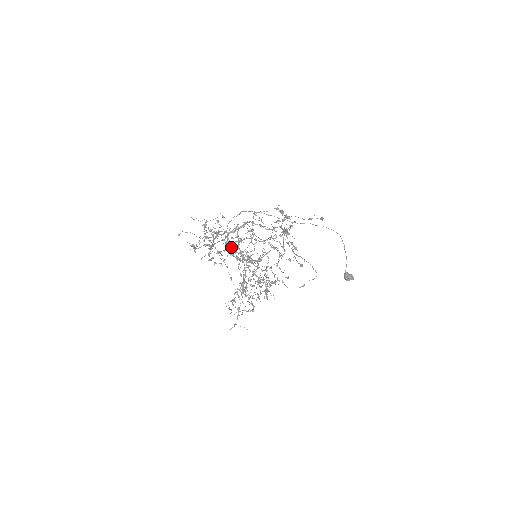
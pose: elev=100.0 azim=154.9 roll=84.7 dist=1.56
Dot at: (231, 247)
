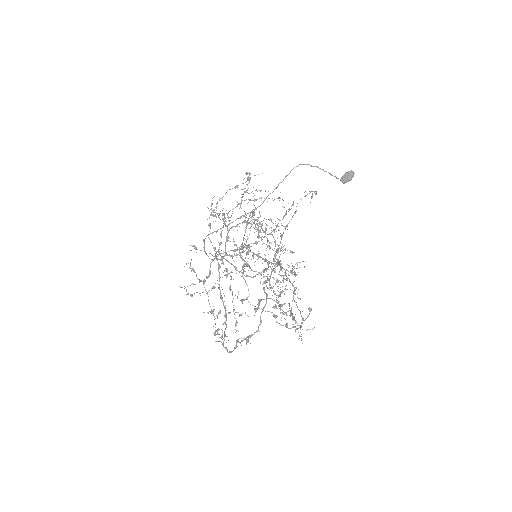
Dot at: occluded
